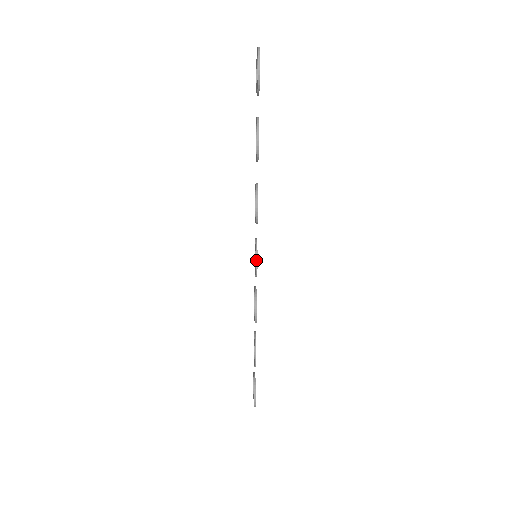
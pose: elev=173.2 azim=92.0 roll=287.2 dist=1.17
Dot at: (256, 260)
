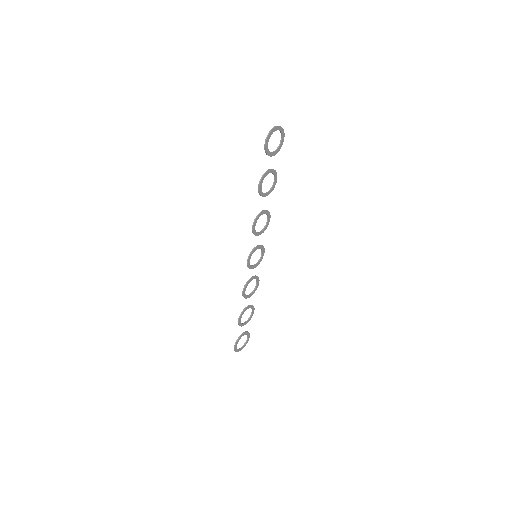
Dot at: (248, 258)
